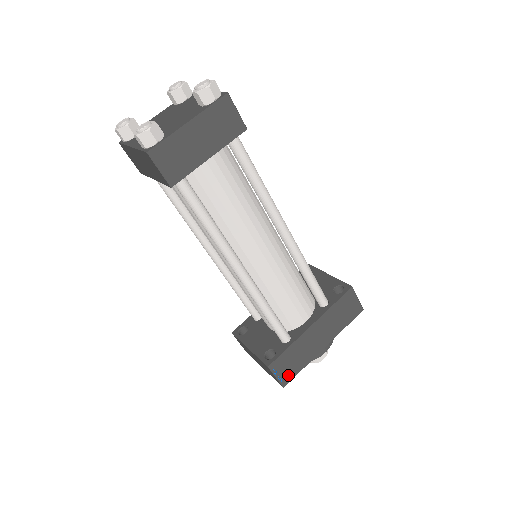
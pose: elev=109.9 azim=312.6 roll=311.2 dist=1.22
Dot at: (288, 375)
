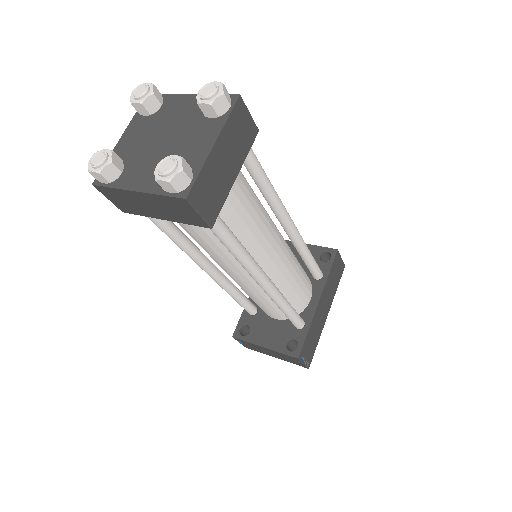
Dot at: (310, 356)
